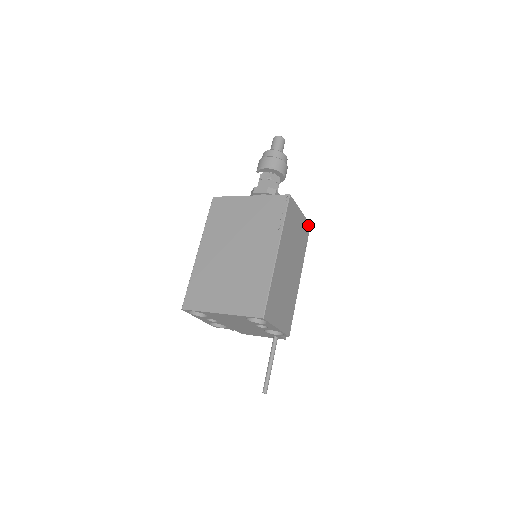
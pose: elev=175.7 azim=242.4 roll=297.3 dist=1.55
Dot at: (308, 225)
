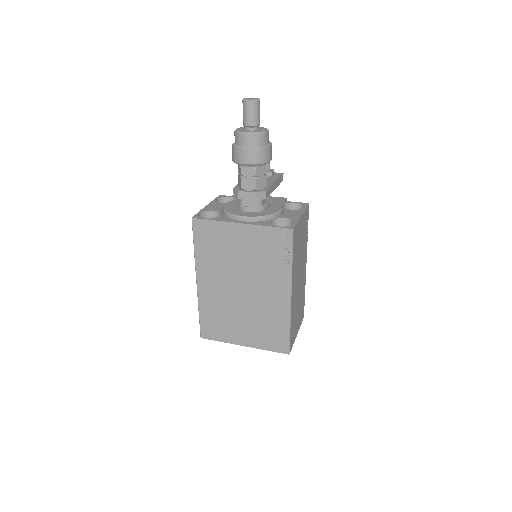
Dot at: (307, 209)
